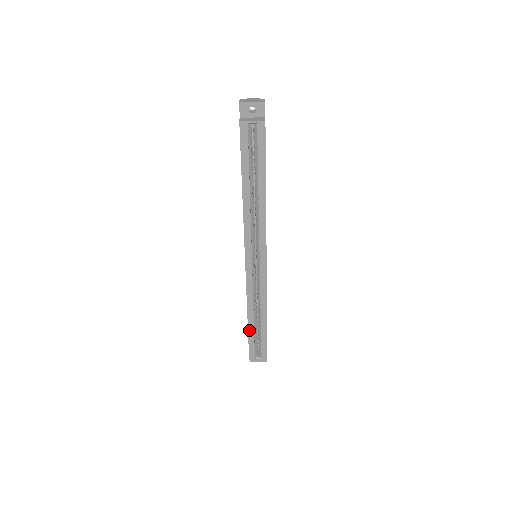
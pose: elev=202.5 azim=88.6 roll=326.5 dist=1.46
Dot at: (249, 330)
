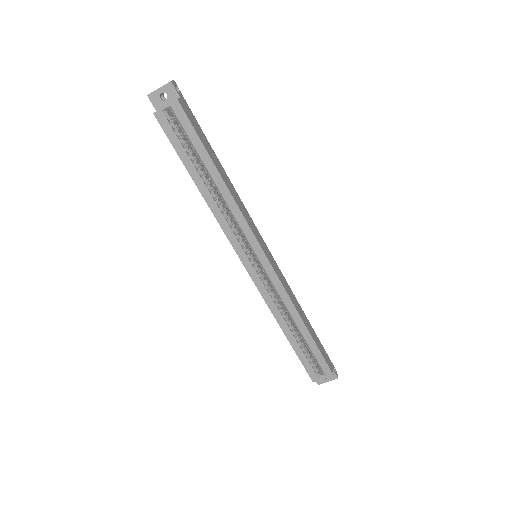
Dot at: (293, 346)
